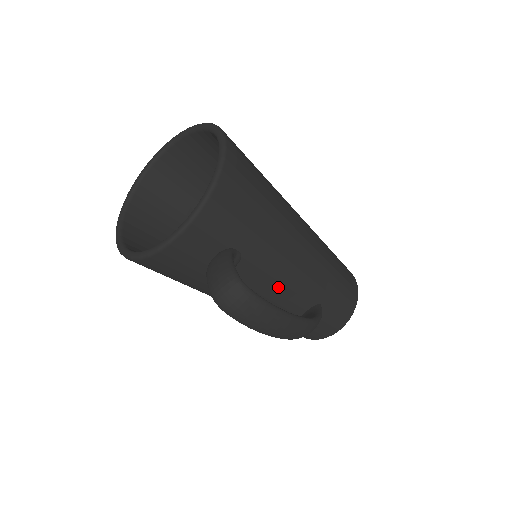
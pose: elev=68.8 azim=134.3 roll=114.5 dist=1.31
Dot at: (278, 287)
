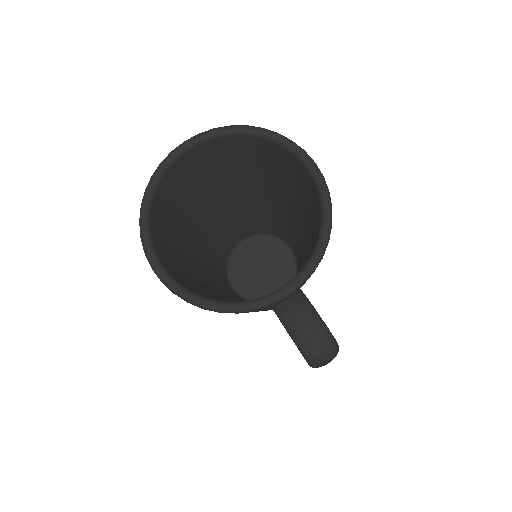
Dot at: occluded
